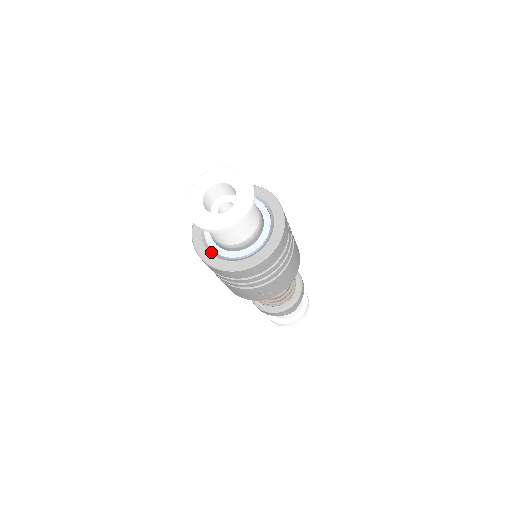
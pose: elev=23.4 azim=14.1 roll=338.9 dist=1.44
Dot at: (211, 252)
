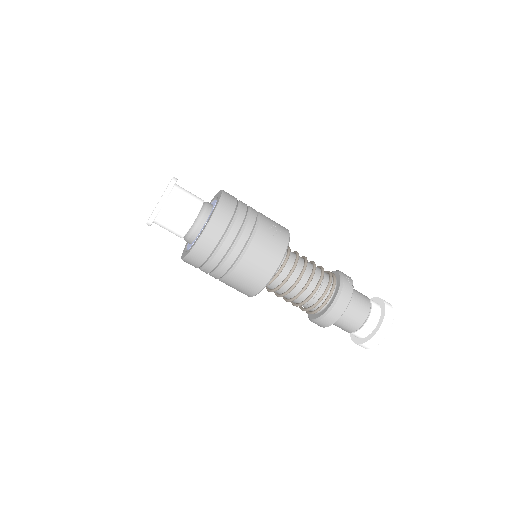
Dot at: occluded
